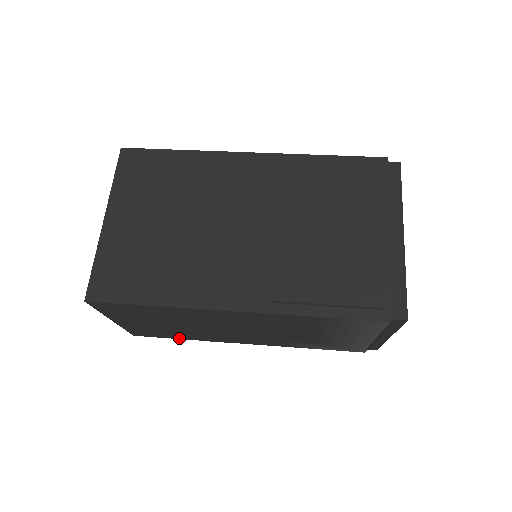
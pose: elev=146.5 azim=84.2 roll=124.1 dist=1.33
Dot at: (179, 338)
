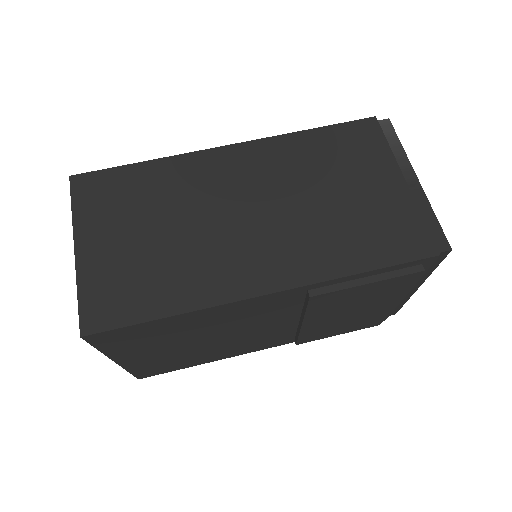
Dot at: occluded
